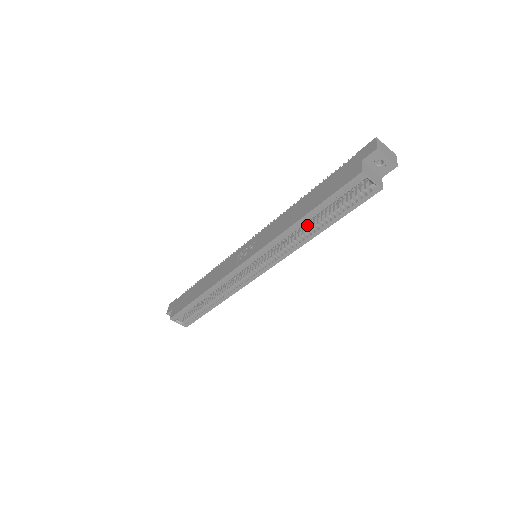
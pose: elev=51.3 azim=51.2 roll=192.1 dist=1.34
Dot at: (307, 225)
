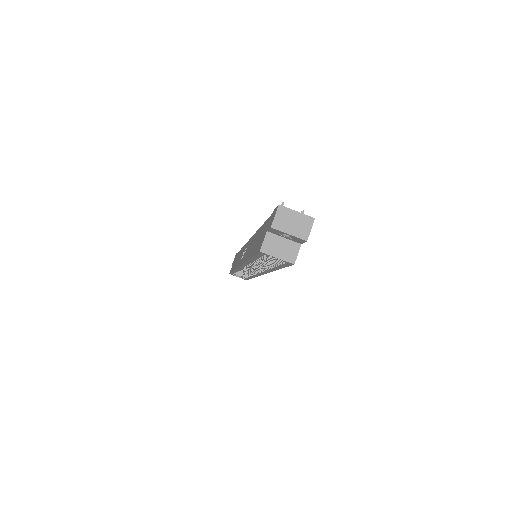
Dot at: (267, 257)
